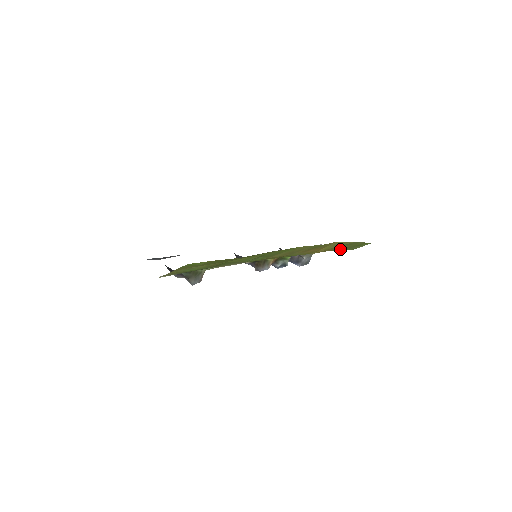
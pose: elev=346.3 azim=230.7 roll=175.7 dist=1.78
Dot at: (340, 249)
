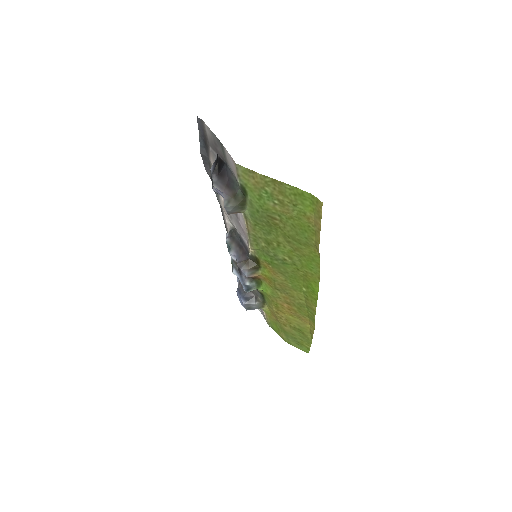
Dot at: (285, 330)
